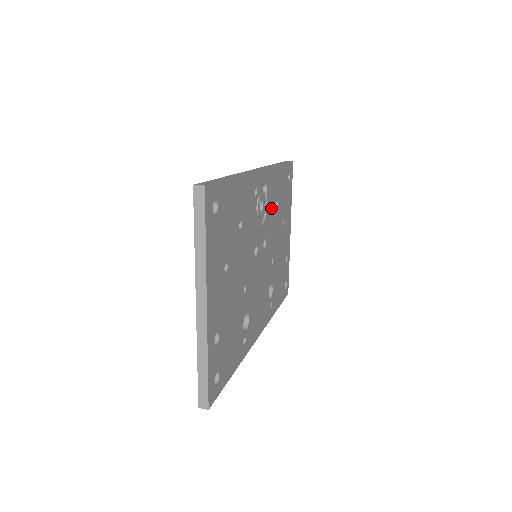
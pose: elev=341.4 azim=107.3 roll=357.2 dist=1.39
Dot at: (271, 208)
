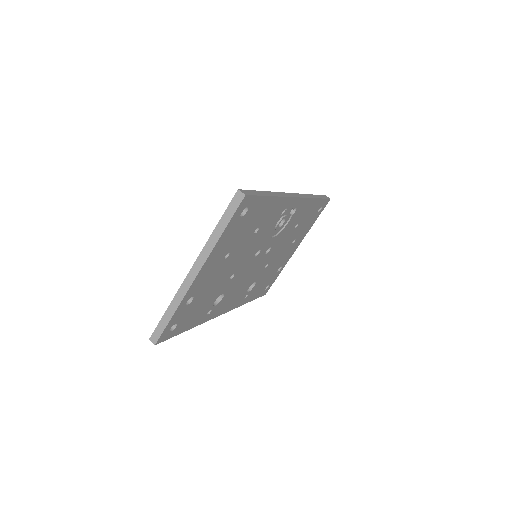
Dot at: (289, 227)
